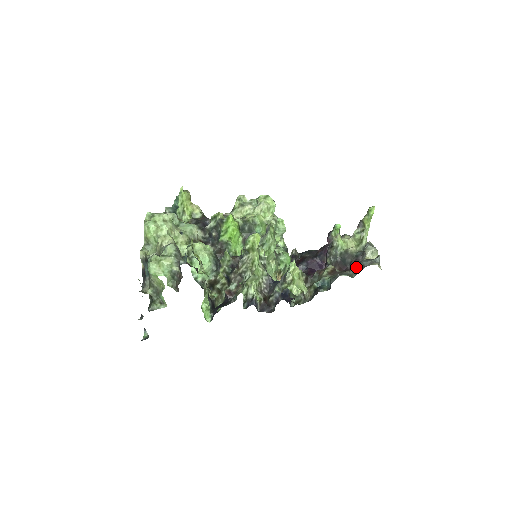
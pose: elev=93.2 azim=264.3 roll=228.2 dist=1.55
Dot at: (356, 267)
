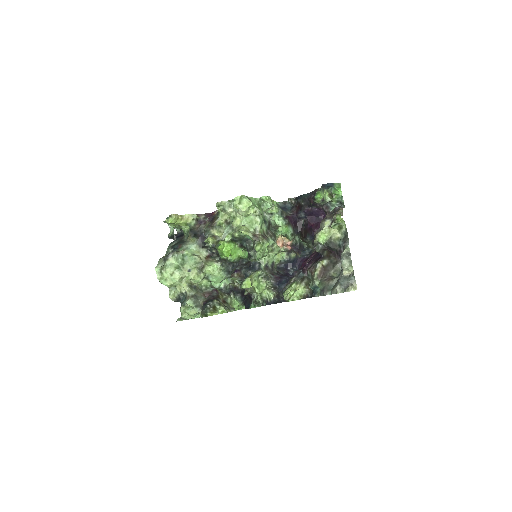
Dot at: (335, 293)
